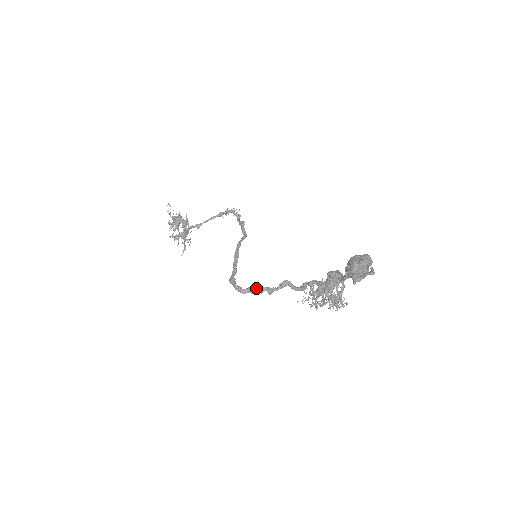
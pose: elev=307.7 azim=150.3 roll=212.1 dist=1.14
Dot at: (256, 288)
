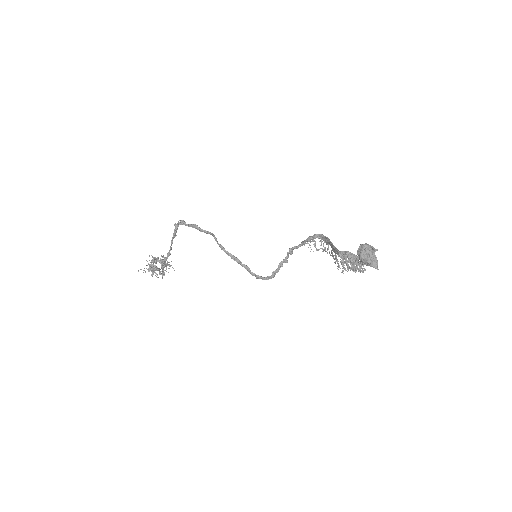
Dot at: (277, 268)
